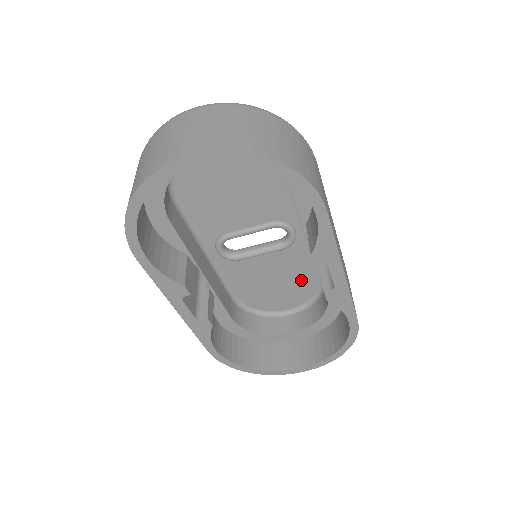
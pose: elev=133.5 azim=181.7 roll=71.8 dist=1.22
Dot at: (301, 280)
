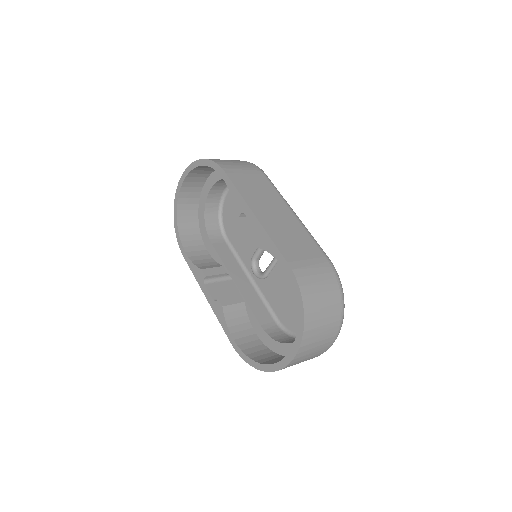
Dot at: occluded
